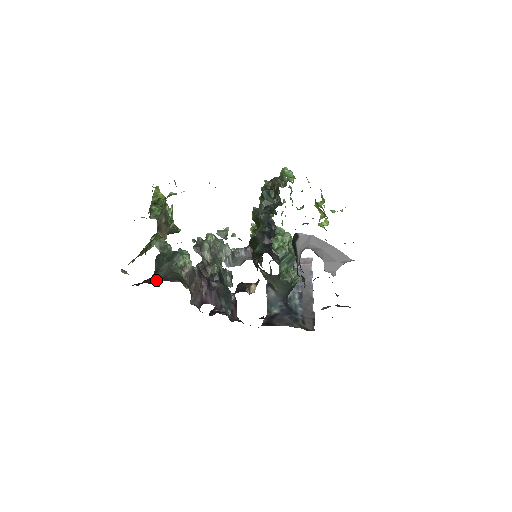
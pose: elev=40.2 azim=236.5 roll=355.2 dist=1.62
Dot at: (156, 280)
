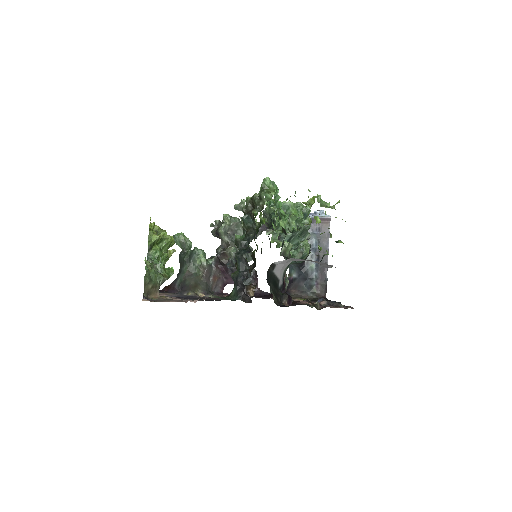
Dot at: (179, 284)
